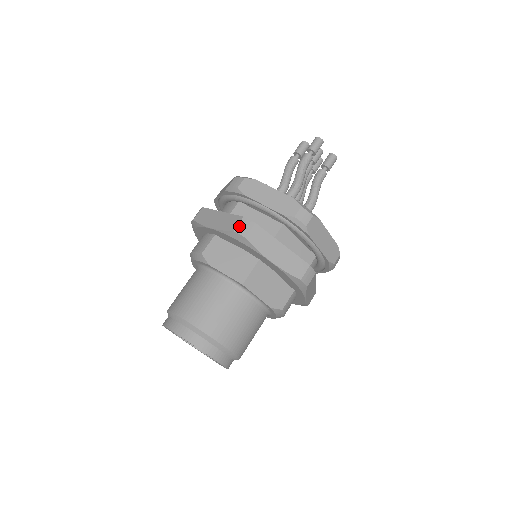
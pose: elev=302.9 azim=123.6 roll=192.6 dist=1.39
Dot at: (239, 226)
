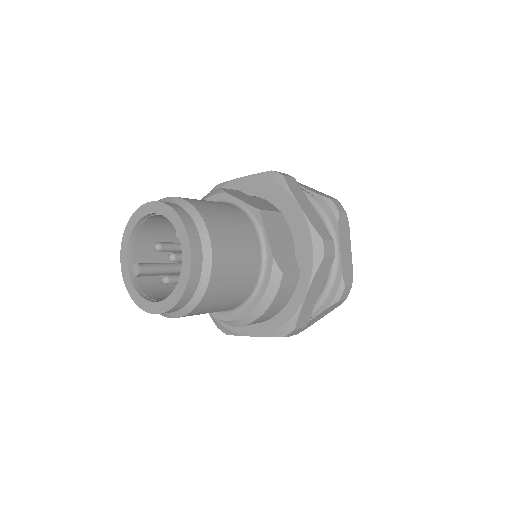
Dot at: (278, 172)
